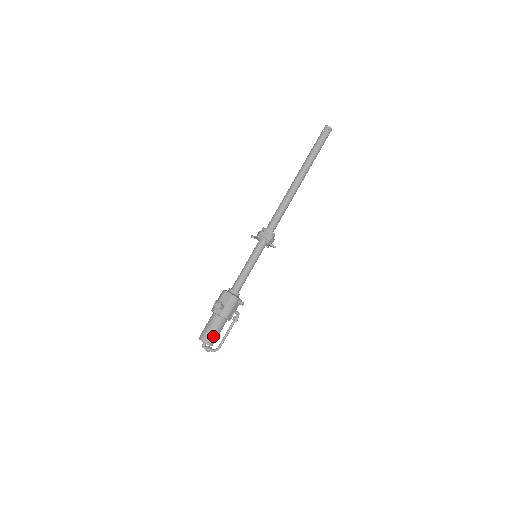
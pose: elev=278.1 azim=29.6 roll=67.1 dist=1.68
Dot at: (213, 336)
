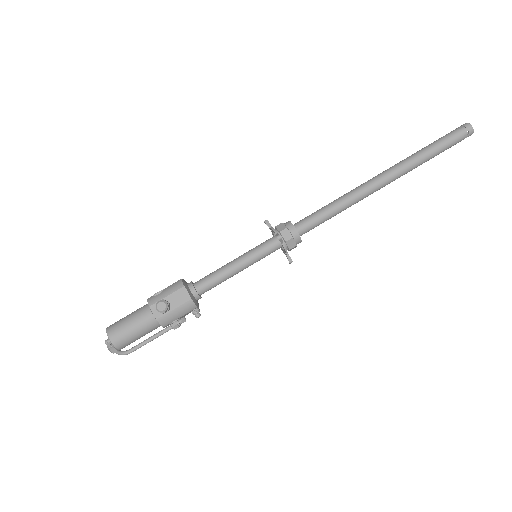
Dot at: (130, 340)
